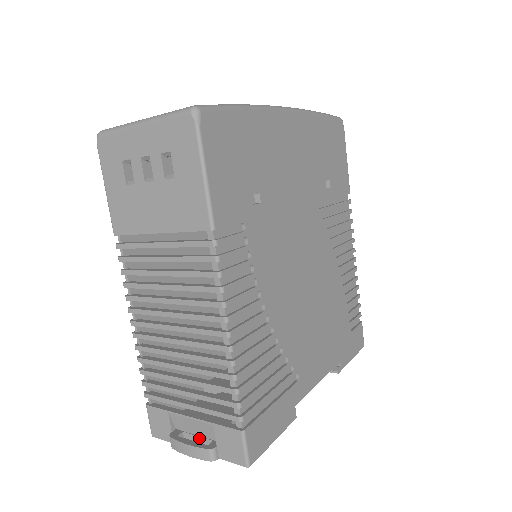
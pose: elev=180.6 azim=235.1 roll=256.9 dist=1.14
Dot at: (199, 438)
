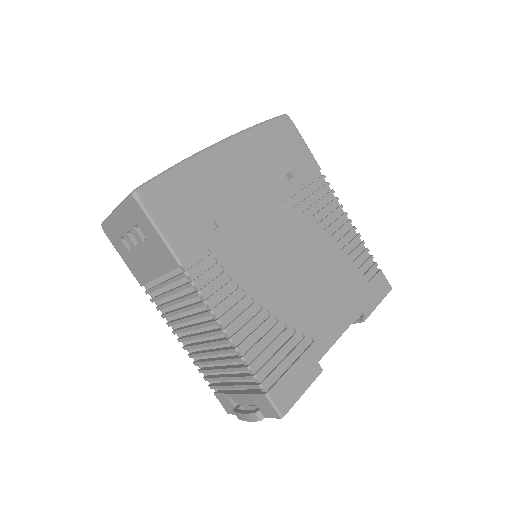
Dot at: (251, 407)
